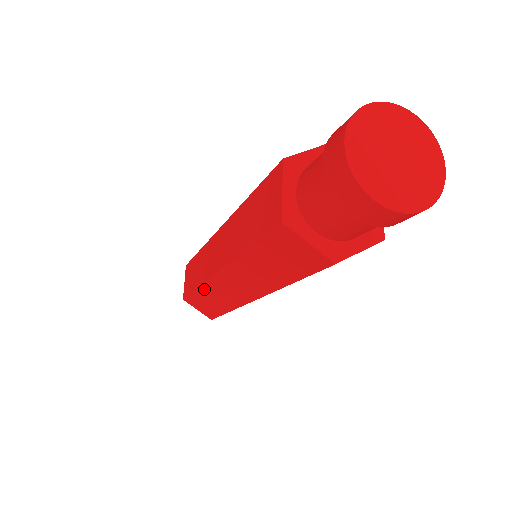
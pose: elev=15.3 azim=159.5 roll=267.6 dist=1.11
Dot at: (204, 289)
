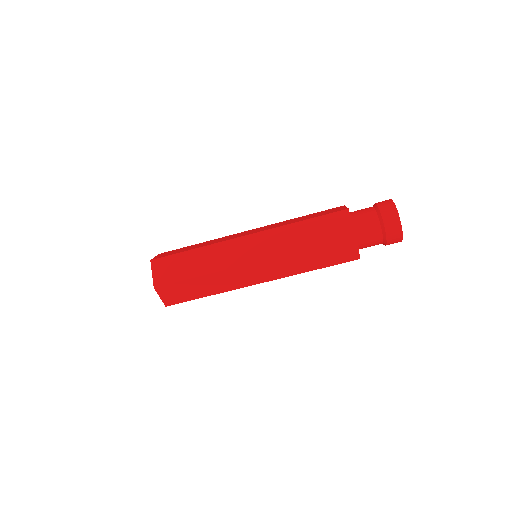
Dot at: (207, 249)
